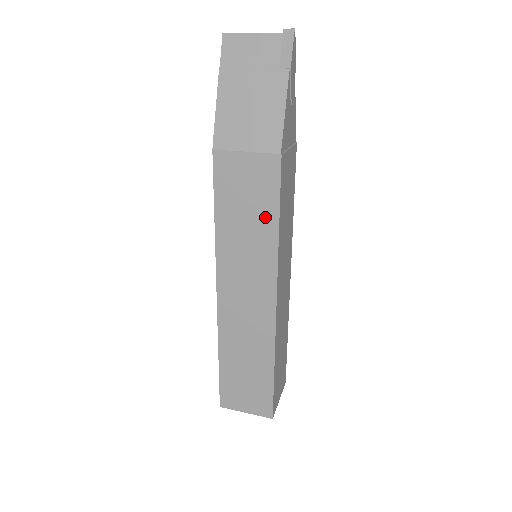
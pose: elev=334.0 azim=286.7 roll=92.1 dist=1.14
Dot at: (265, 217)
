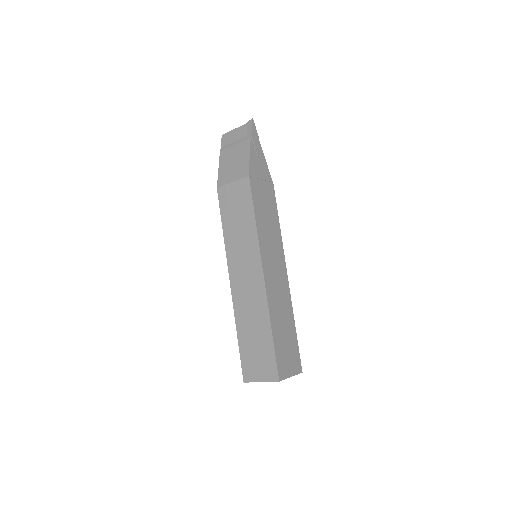
Dot at: (247, 217)
